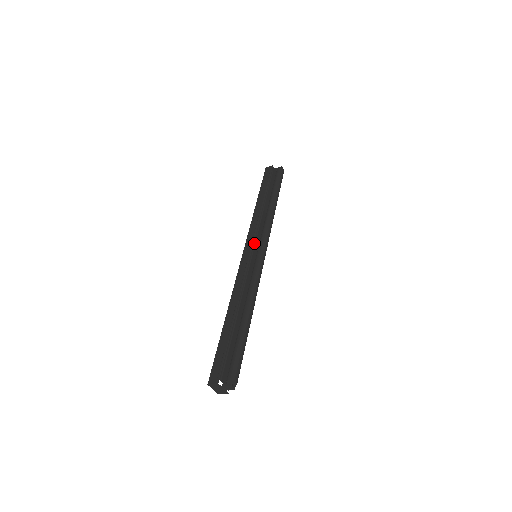
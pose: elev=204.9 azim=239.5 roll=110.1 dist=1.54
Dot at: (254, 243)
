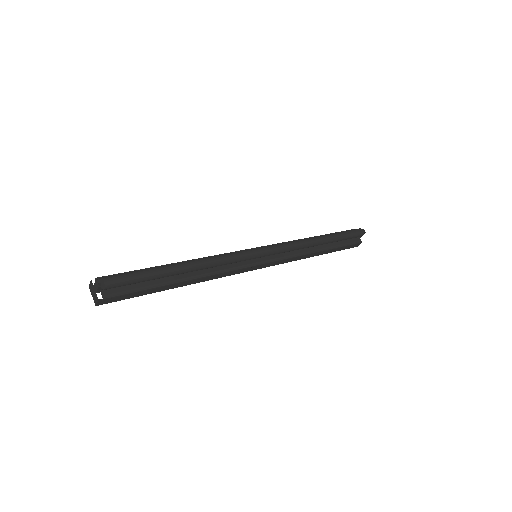
Dot at: occluded
